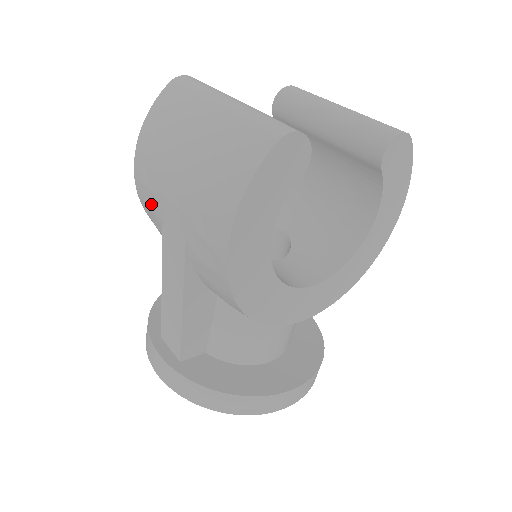
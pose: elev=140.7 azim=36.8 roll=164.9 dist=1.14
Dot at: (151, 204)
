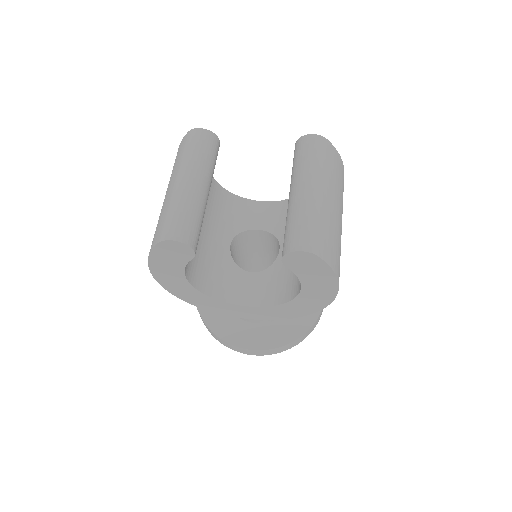
Dot at: occluded
